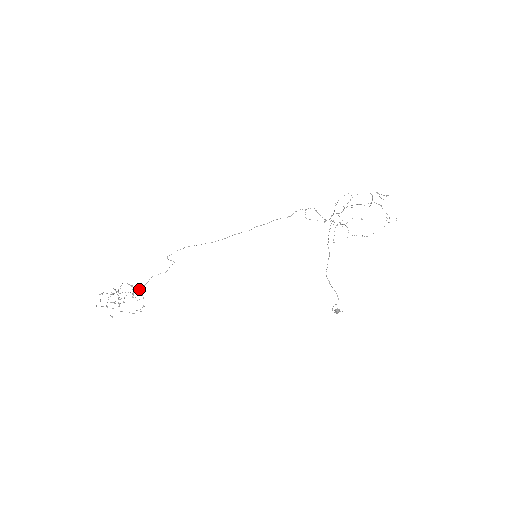
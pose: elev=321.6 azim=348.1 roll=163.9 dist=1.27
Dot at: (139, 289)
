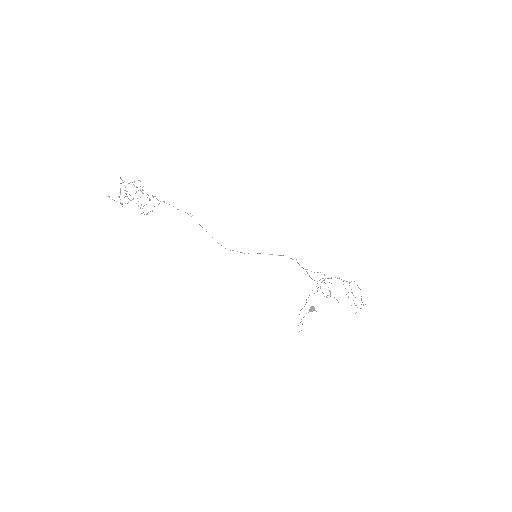
Dot at: occluded
